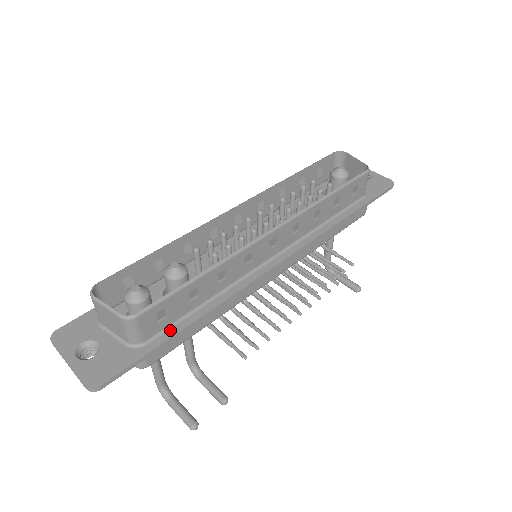
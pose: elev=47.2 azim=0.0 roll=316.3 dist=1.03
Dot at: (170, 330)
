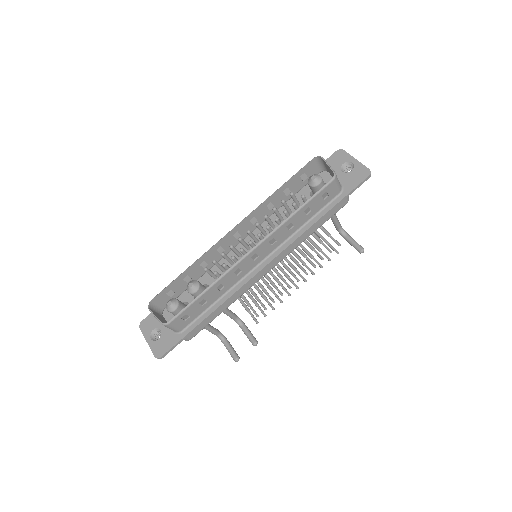
Dot at: (195, 322)
